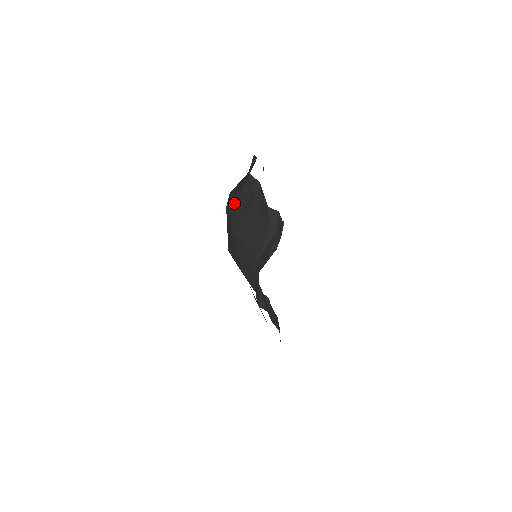
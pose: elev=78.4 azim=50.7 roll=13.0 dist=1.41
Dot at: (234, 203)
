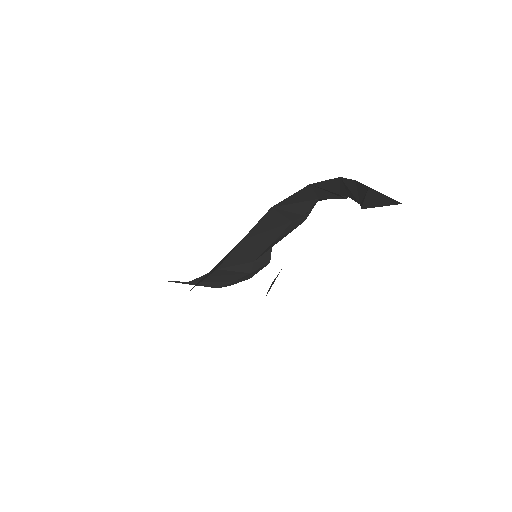
Dot at: (304, 195)
